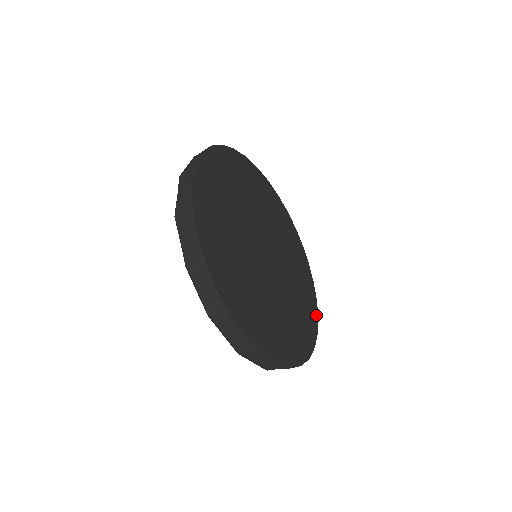
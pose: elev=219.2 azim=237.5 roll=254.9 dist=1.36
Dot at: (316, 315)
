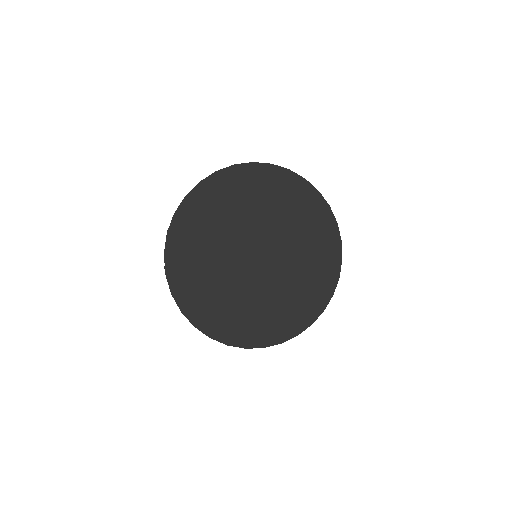
Dot at: (297, 331)
